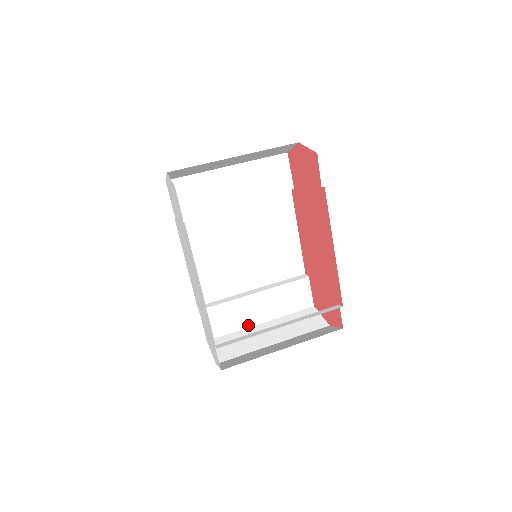
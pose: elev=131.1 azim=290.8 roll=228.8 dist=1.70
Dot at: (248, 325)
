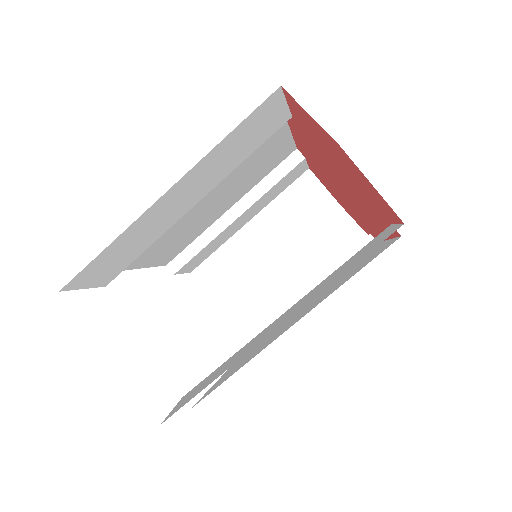
Dot at: (232, 234)
